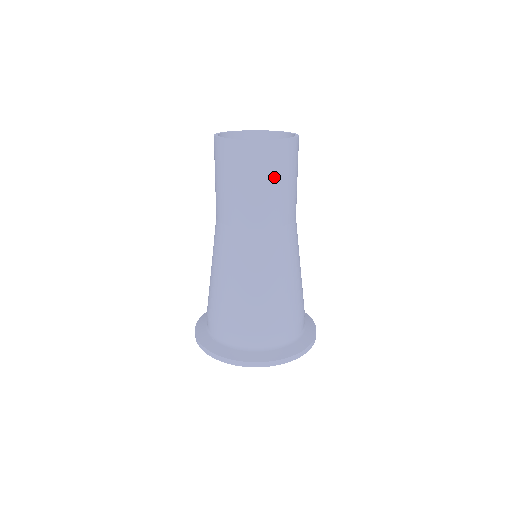
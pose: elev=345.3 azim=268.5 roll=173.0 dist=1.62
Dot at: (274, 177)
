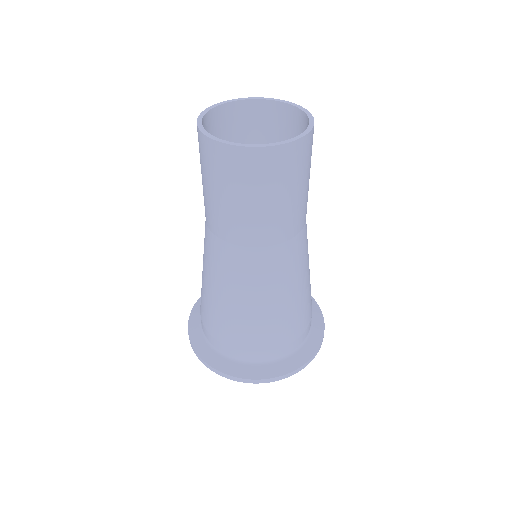
Dot at: (275, 190)
